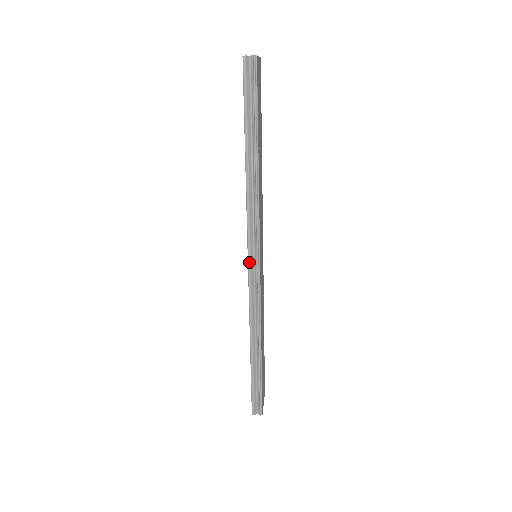
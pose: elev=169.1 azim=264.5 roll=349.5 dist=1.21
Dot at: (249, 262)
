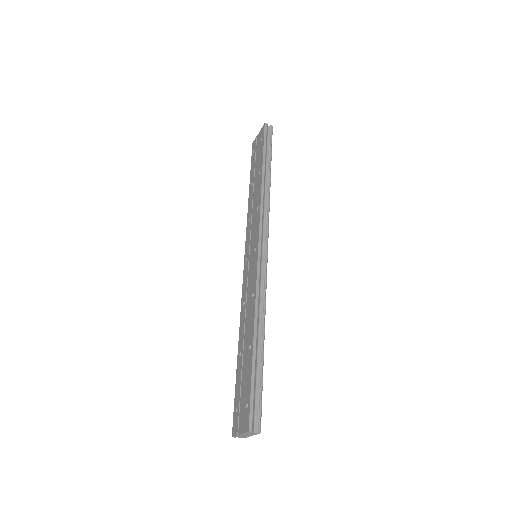
Dot at: (259, 245)
